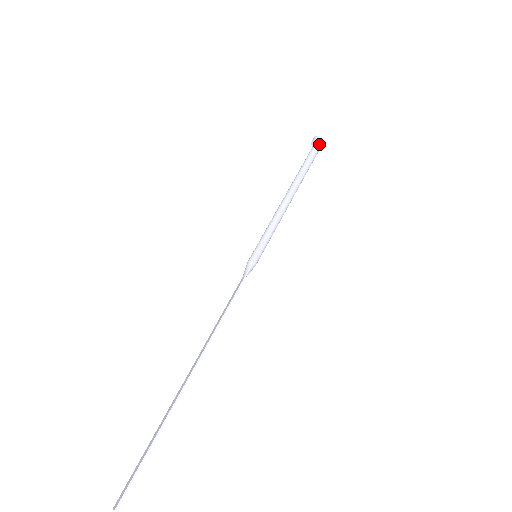
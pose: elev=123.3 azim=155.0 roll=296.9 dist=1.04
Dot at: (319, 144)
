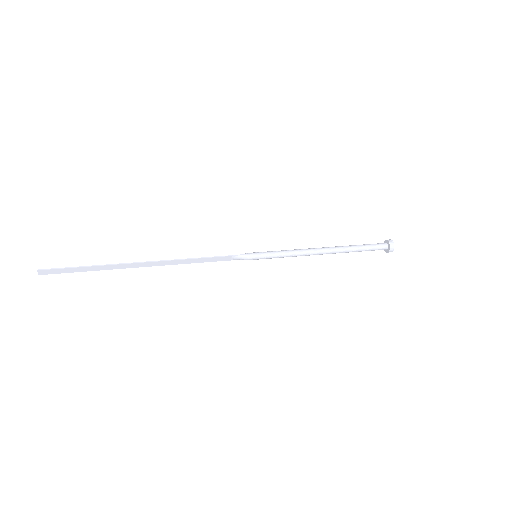
Dot at: (386, 244)
